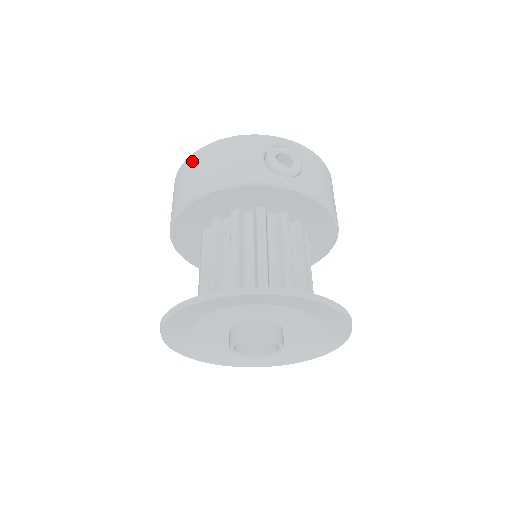
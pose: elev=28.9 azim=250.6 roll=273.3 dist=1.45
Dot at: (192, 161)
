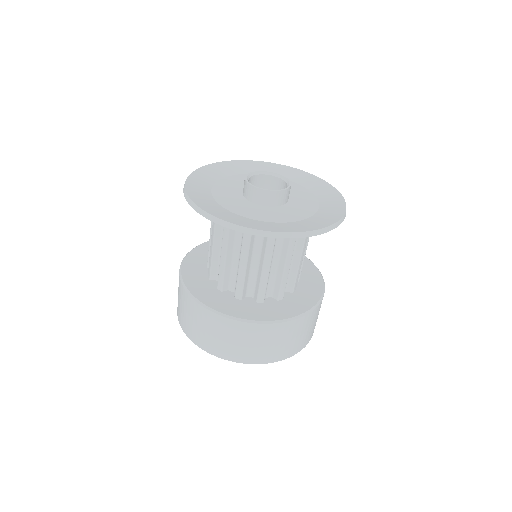
Dot at: occluded
